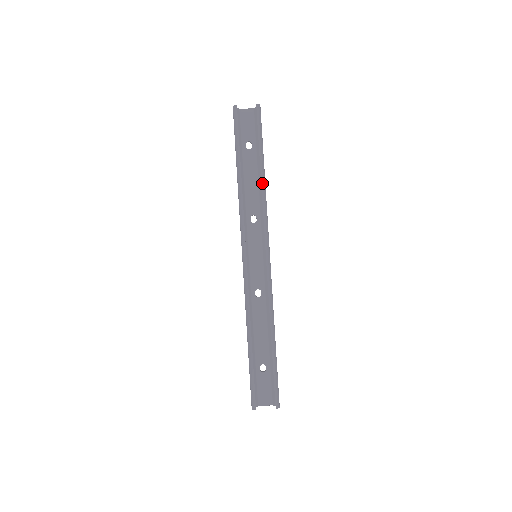
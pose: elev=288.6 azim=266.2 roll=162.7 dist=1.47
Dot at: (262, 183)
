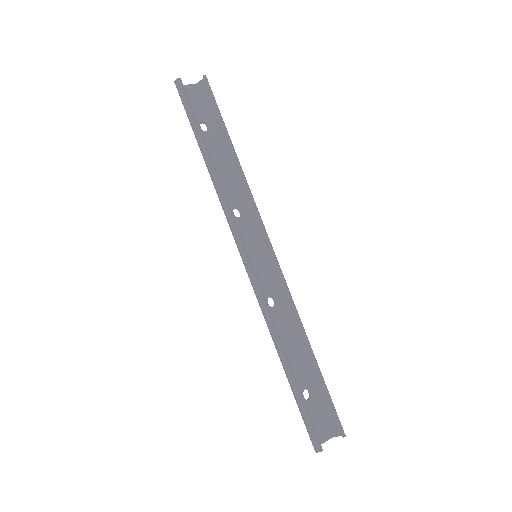
Dot at: (239, 165)
